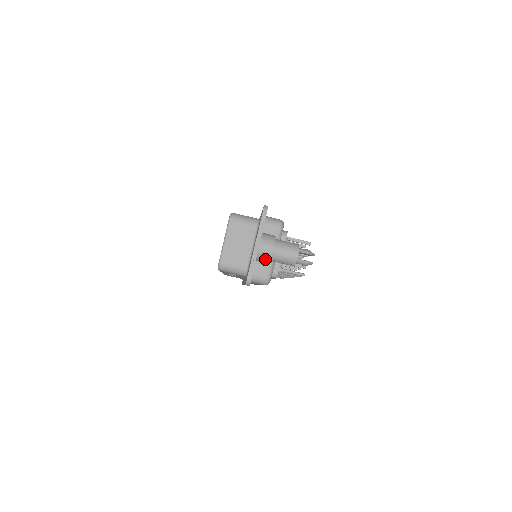
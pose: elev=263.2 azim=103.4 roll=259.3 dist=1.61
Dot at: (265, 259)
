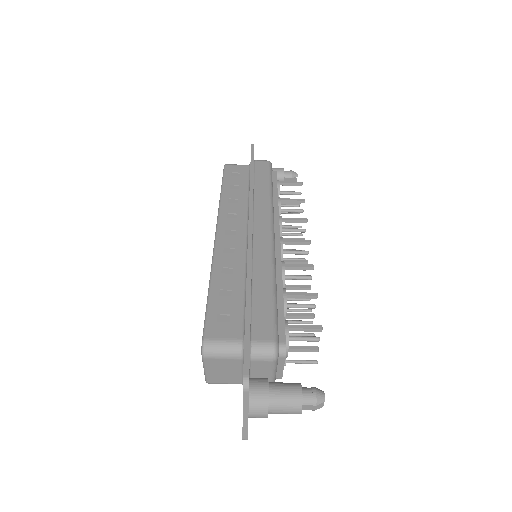
Dot at: occluded
